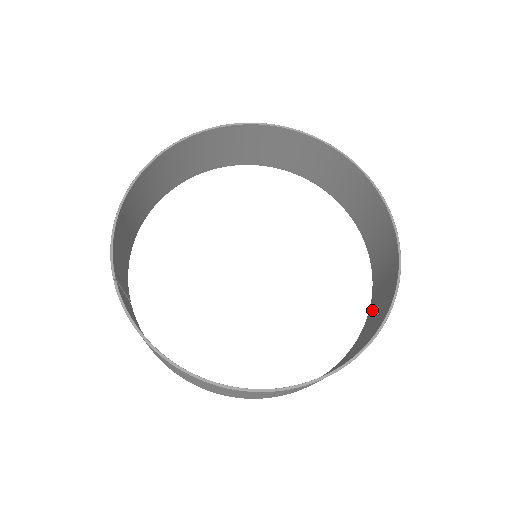
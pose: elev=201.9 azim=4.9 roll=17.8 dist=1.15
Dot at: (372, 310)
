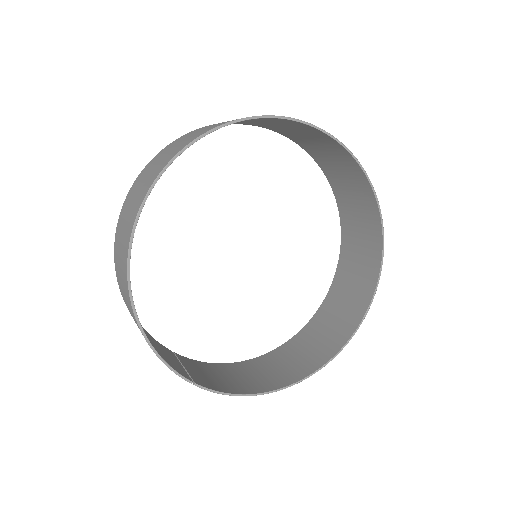
Dot at: (346, 217)
